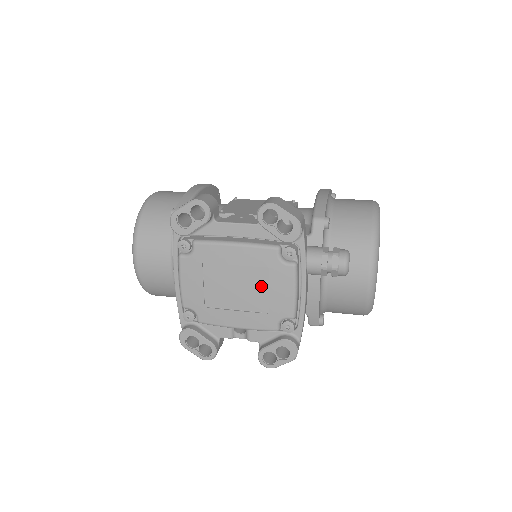
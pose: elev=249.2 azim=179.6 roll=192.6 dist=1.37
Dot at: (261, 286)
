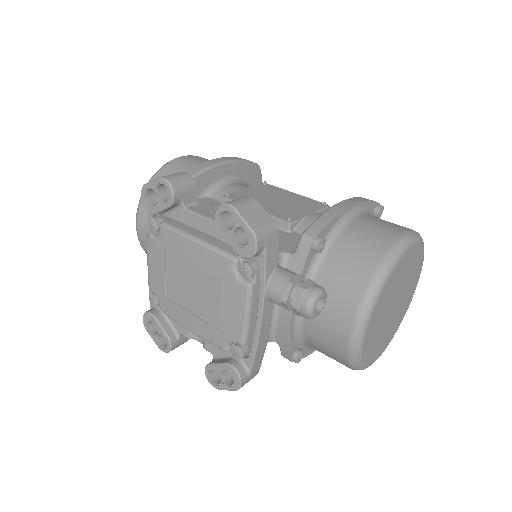
Dot at: (214, 296)
